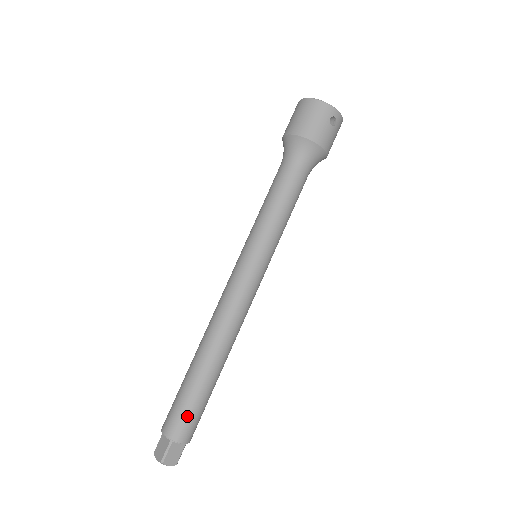
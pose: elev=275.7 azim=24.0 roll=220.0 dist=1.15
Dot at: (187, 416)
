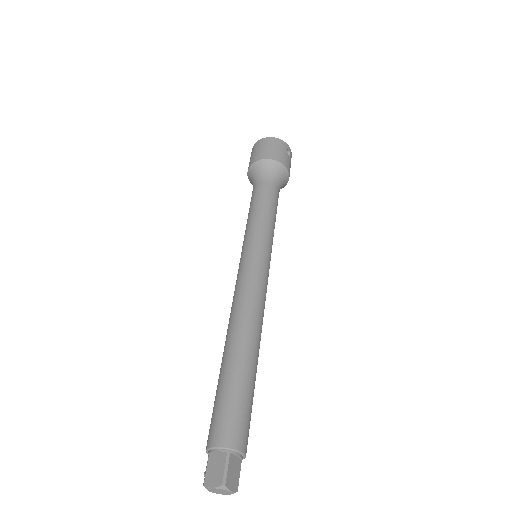
Dot at: (240, 415)
